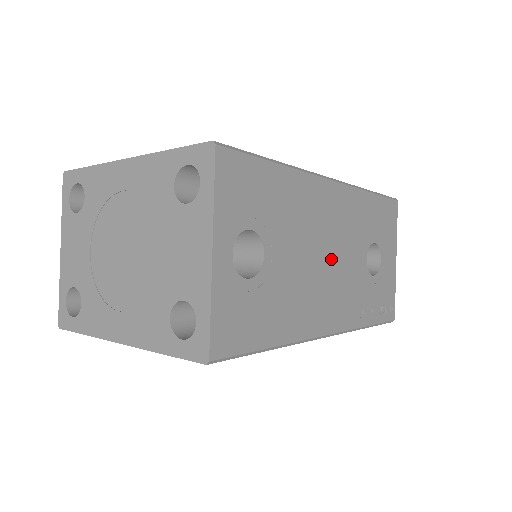
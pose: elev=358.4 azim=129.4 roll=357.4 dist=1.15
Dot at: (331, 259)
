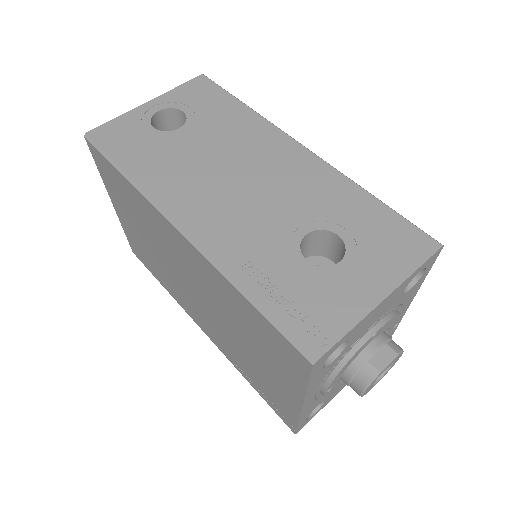
Dot at: (245, 185)
